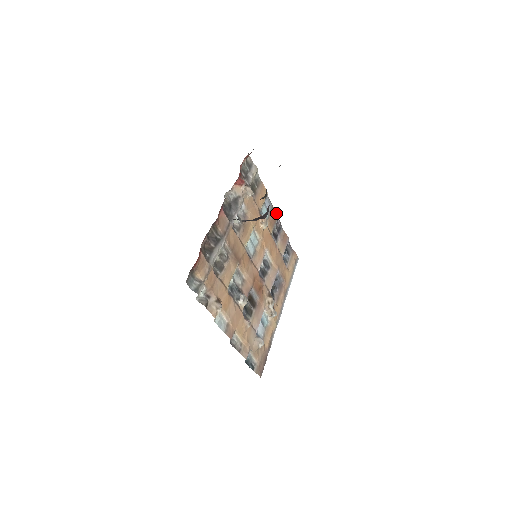
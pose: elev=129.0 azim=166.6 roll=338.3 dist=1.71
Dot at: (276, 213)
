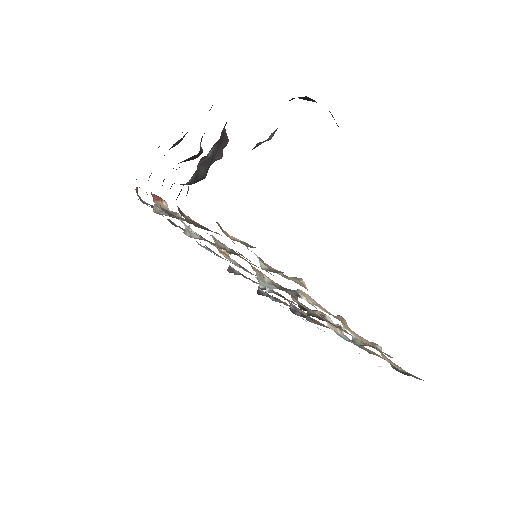
Dot at: occluded
